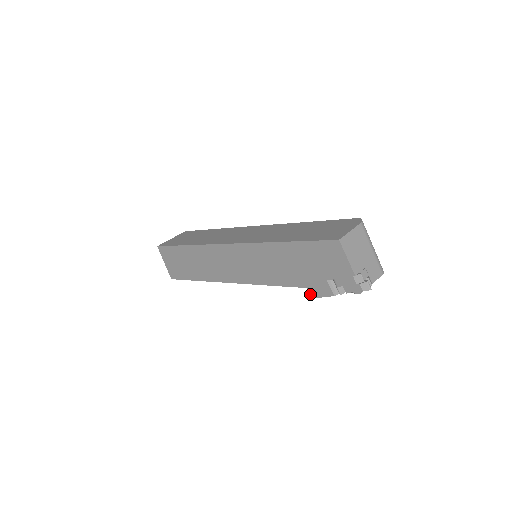
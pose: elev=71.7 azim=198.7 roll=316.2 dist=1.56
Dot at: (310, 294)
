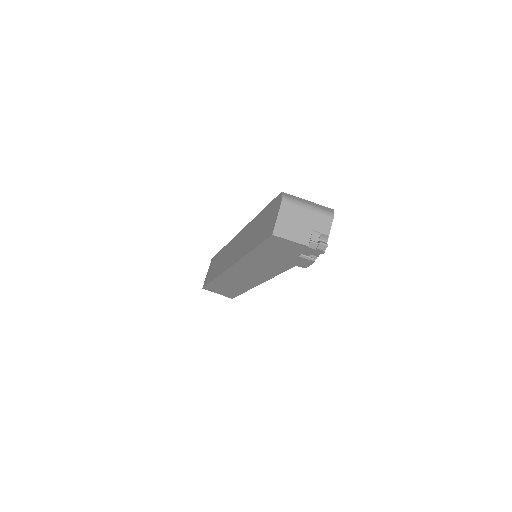
Dot at: occluded
